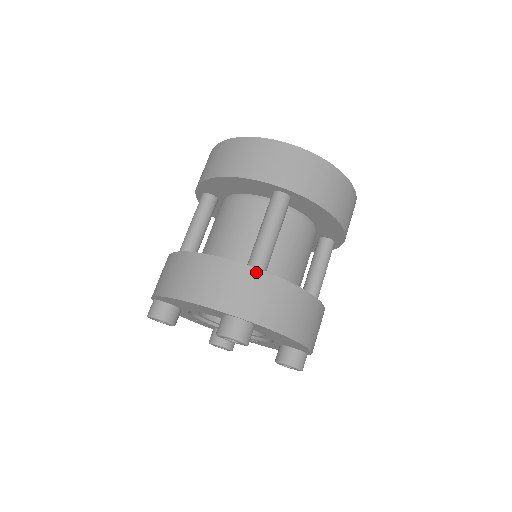
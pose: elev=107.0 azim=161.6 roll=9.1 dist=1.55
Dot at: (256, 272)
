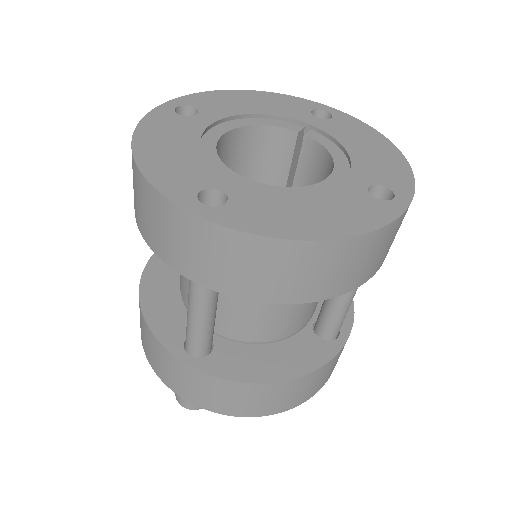
Dot at: (182, 365)
